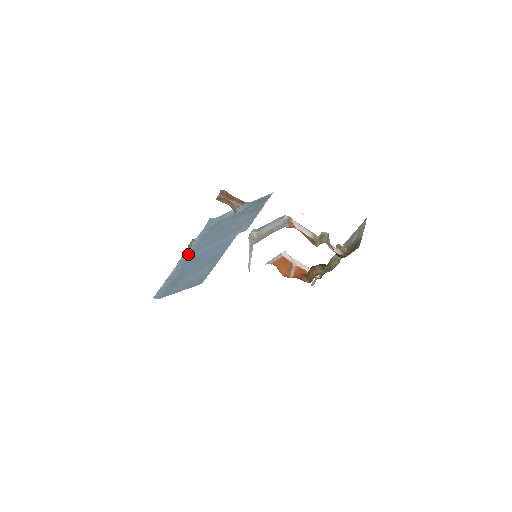
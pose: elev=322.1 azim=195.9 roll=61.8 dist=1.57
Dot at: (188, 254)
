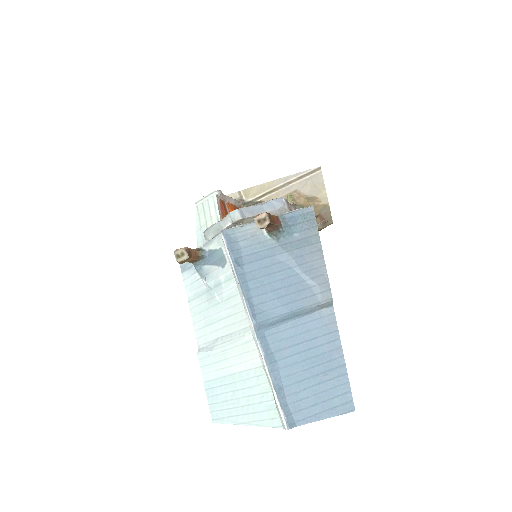
Dot at: (263, 332)
